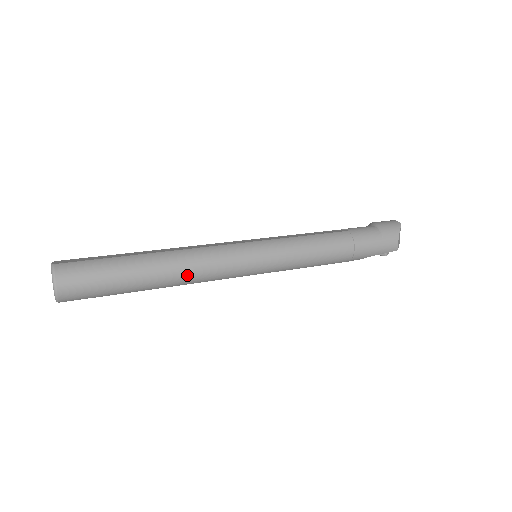
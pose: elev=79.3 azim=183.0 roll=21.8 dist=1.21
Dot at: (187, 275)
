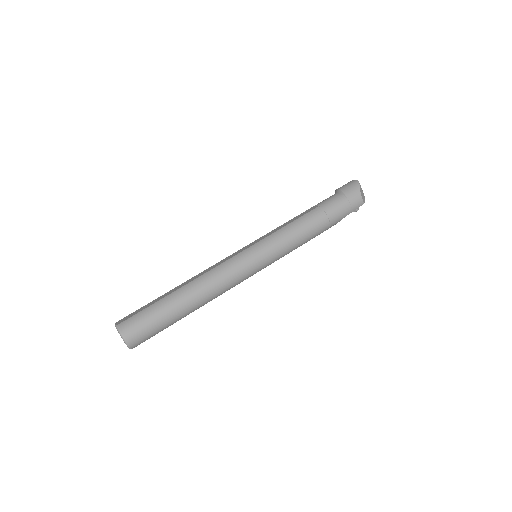
Dot at: (211, 293)
